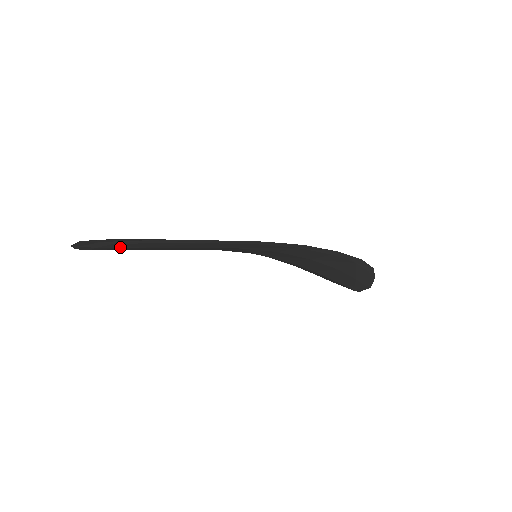
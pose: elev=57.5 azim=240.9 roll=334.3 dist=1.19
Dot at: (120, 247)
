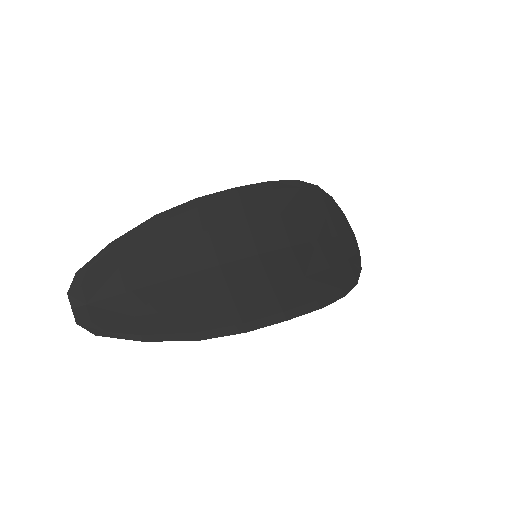
Dot at: (114, 321)
